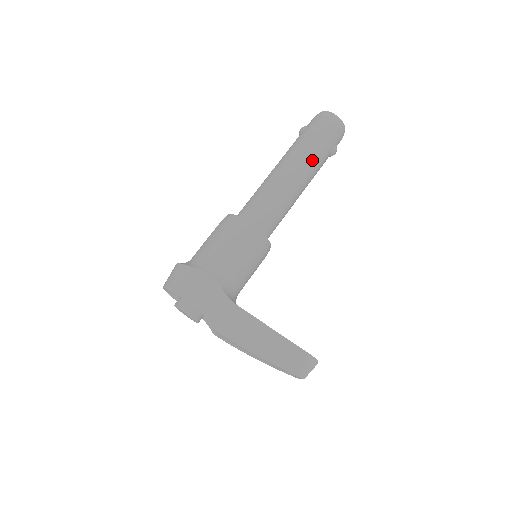
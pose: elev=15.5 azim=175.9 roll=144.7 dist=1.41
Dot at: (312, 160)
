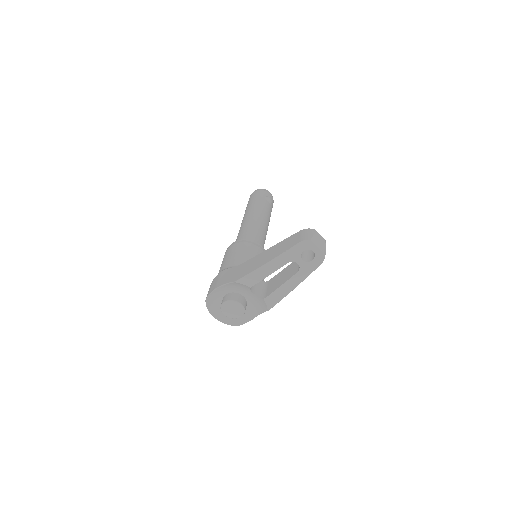
Dot at: (254, 207)
